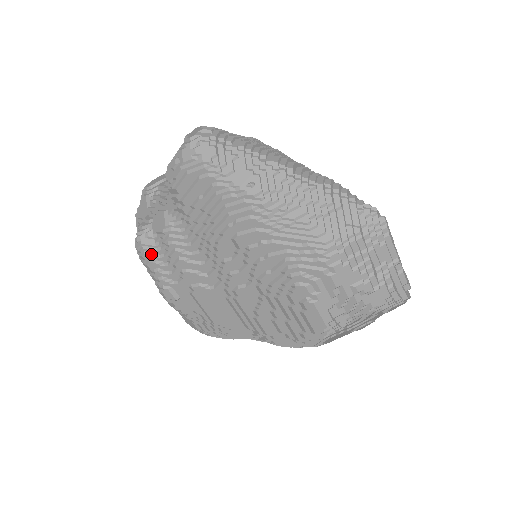
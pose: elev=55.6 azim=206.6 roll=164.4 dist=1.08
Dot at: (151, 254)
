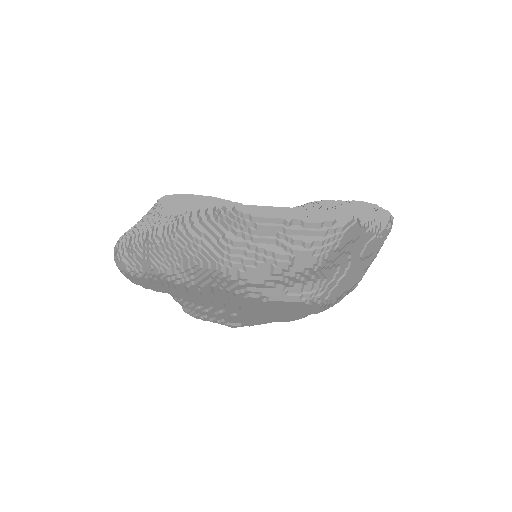
Dot at: (196, 315)
